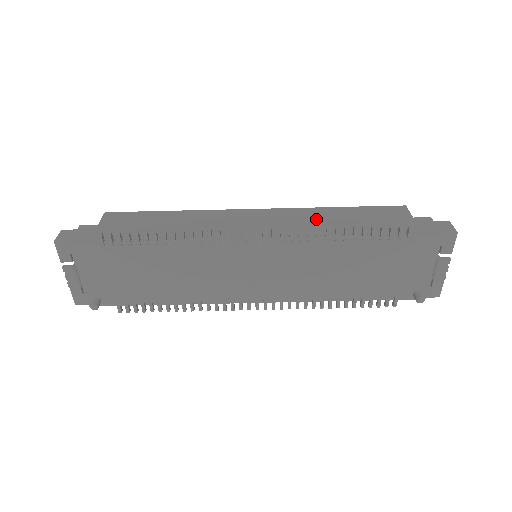
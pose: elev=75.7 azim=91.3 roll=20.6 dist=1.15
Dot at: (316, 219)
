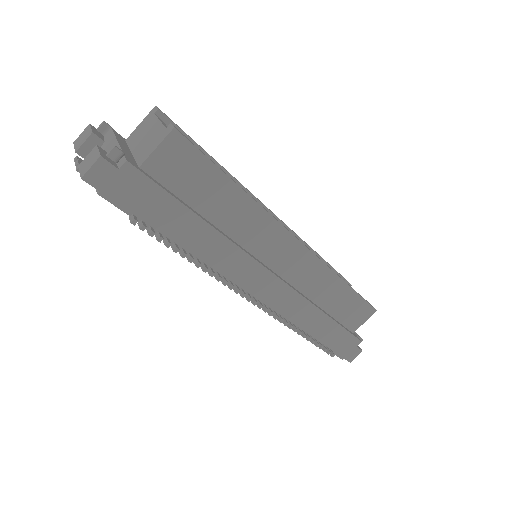
Dot at: (317, 289)
